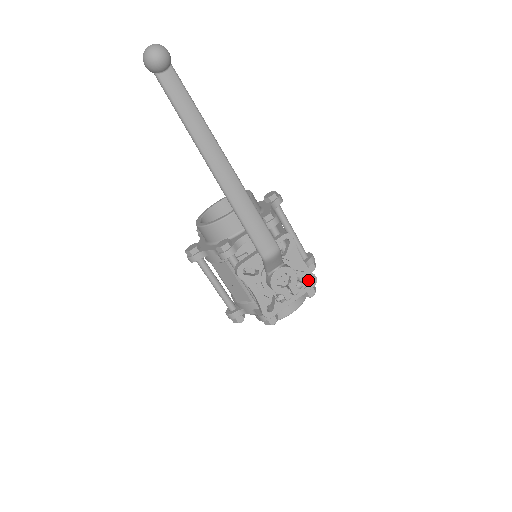
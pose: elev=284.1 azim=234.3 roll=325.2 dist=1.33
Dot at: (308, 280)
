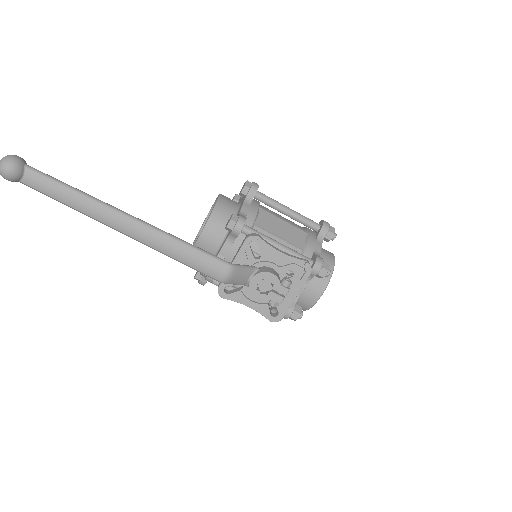
Dot at: (299, 270)
